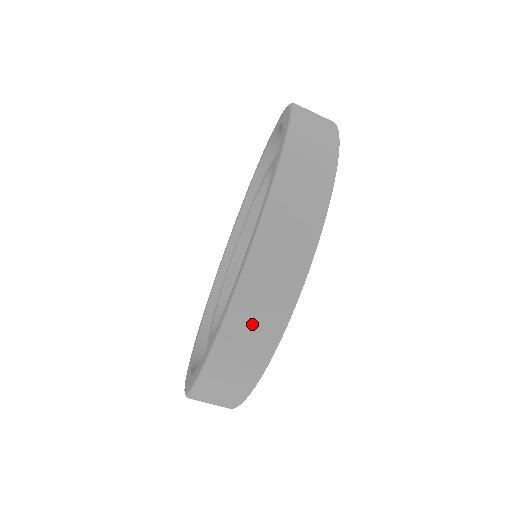
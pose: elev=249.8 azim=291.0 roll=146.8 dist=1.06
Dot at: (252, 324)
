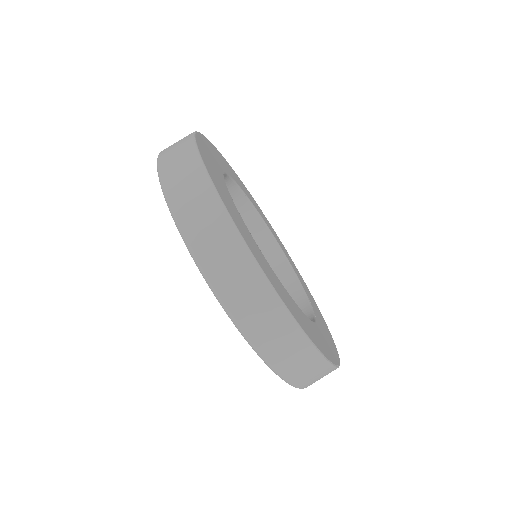
Dot at: (177, 169)
